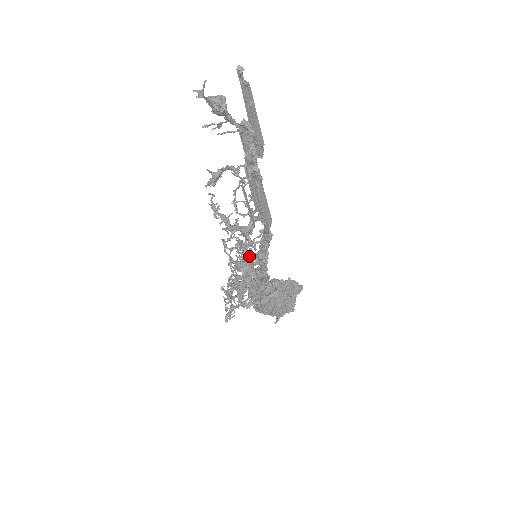
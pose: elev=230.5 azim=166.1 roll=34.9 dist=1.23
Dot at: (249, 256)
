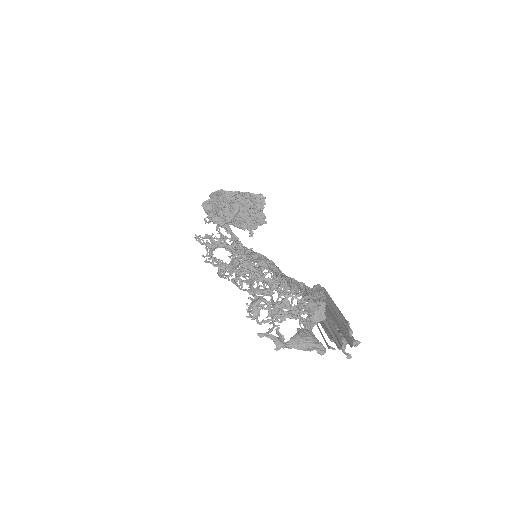
Dot at: occluded
